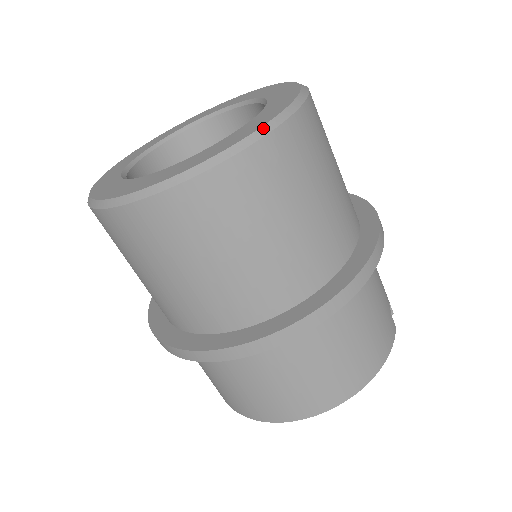
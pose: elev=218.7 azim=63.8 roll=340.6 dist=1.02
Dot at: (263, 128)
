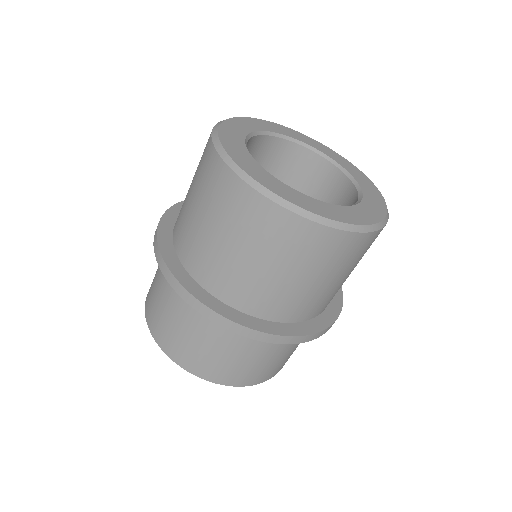
Dot at: (359, 227)
